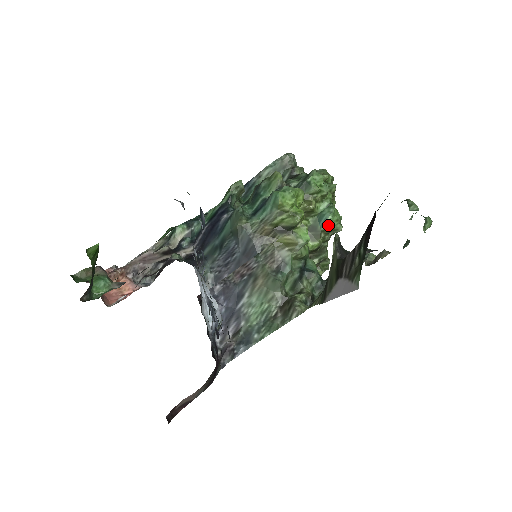
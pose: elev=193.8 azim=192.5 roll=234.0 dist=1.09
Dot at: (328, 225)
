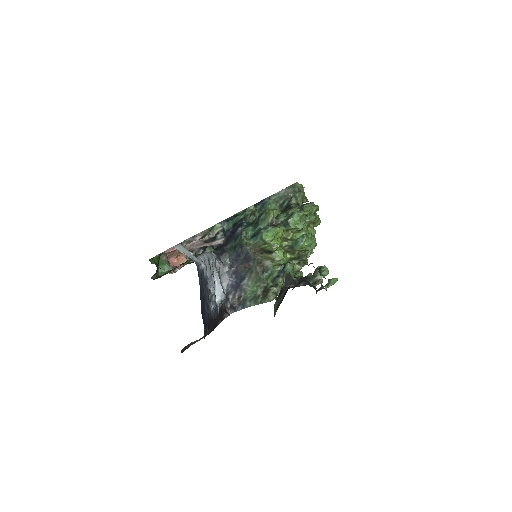
Dot at: (300, 248)
